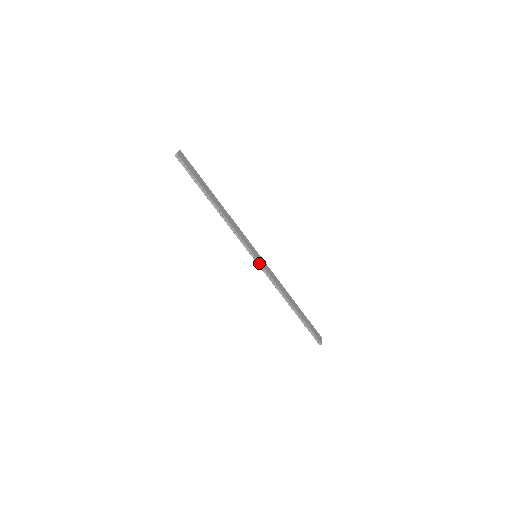
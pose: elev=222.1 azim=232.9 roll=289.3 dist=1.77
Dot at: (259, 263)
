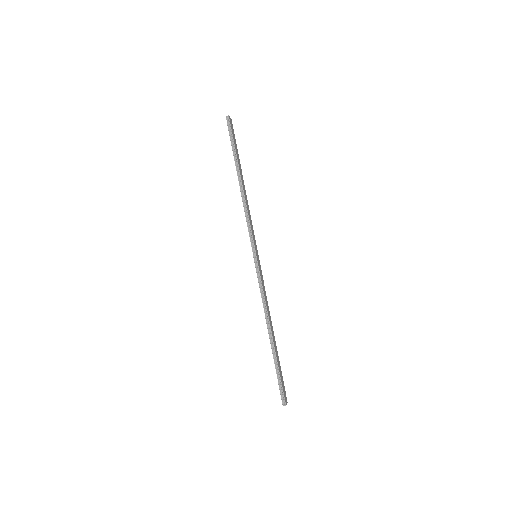
Dot at: (257, 263)
